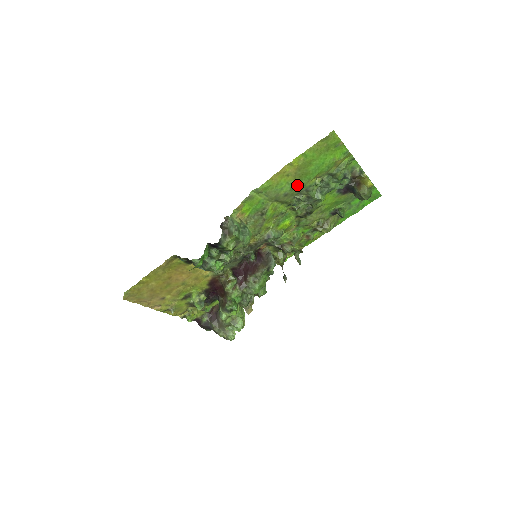
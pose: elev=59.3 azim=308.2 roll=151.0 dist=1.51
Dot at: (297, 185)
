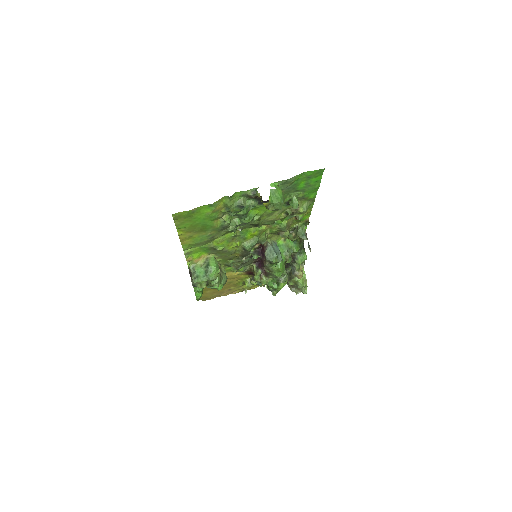
Dot at: (209, 232)
